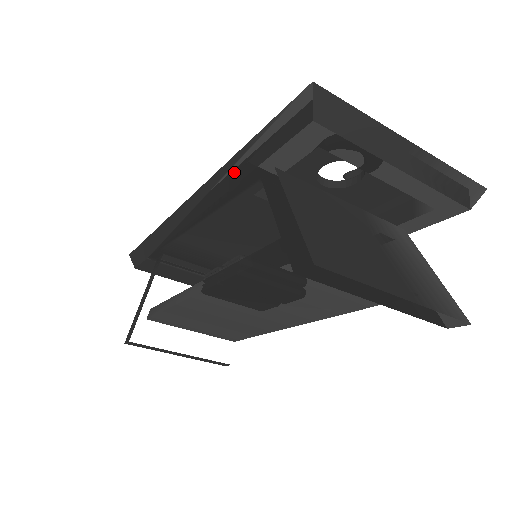
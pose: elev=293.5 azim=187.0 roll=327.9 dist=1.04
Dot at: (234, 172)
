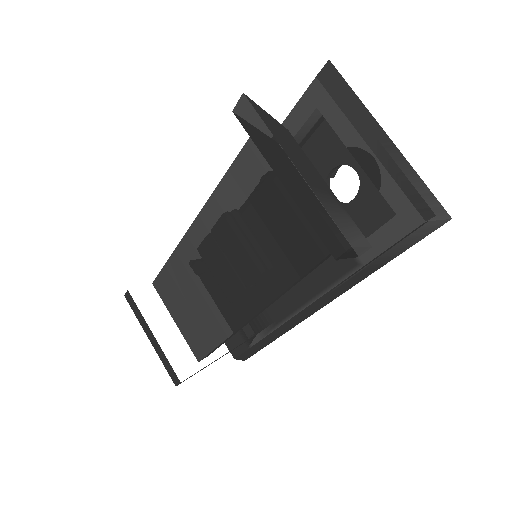
Dot at: occluded
